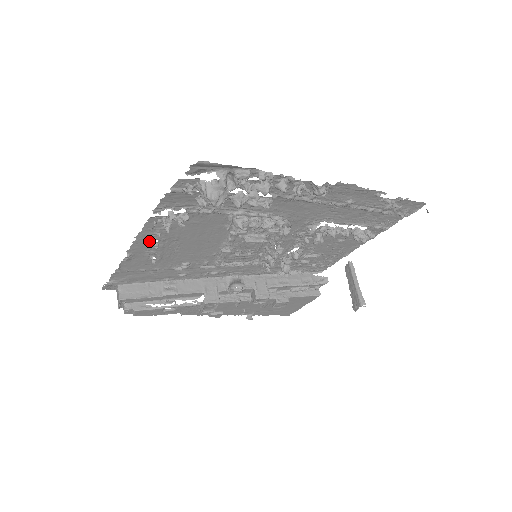
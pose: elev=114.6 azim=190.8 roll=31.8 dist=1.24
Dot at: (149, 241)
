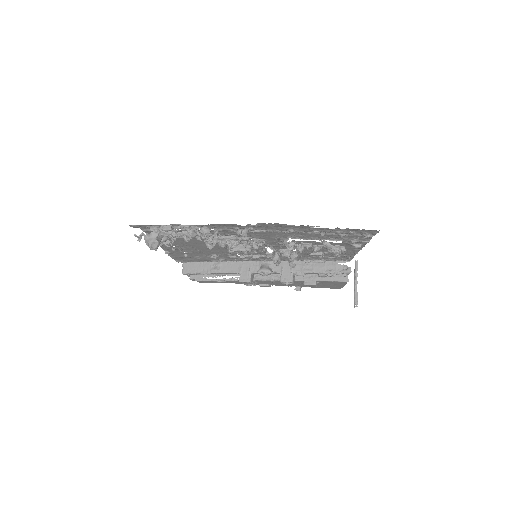
Dot at: (170, 246)
